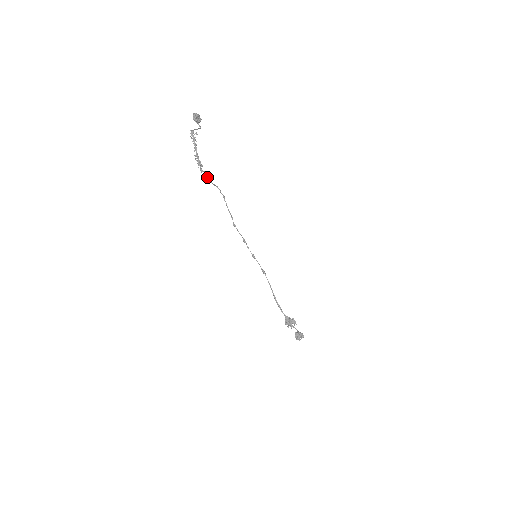
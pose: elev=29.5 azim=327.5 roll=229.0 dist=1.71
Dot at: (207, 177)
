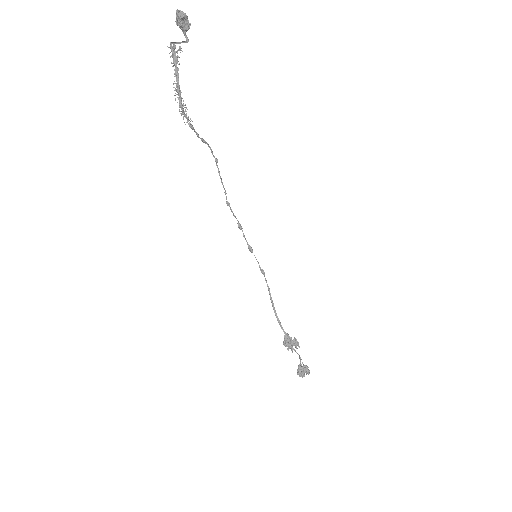
Dot at: (192, 127)
